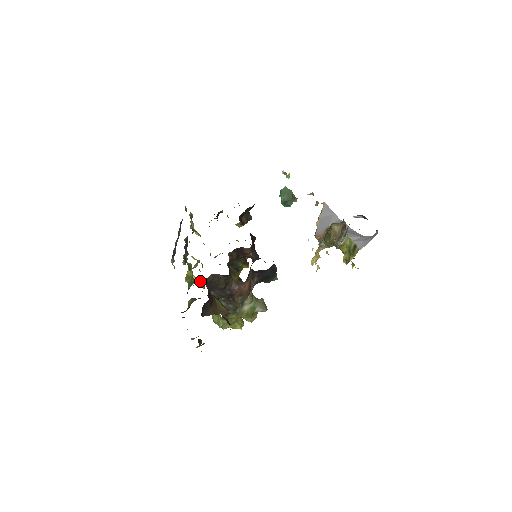
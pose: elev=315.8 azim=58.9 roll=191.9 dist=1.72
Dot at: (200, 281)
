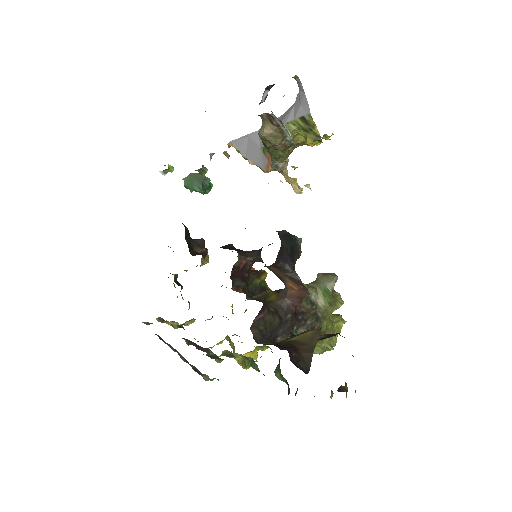
Dot at: (256, 348)
